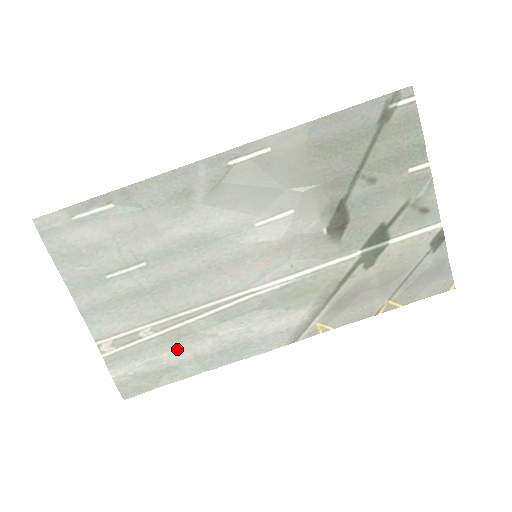
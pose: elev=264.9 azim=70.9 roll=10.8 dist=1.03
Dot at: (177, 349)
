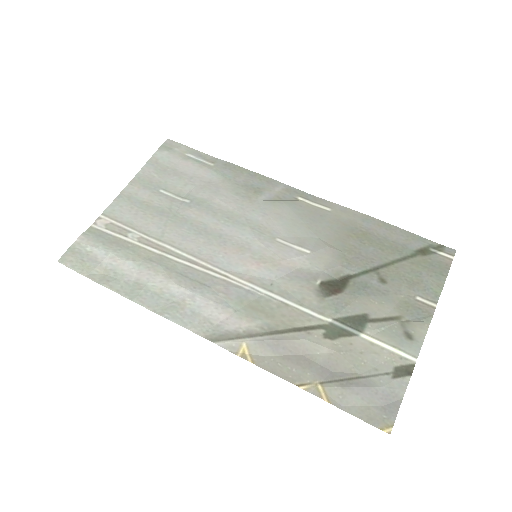
Dot at: (134, 264)
